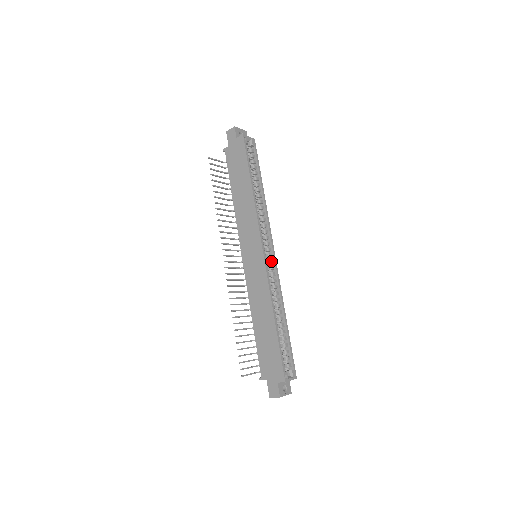
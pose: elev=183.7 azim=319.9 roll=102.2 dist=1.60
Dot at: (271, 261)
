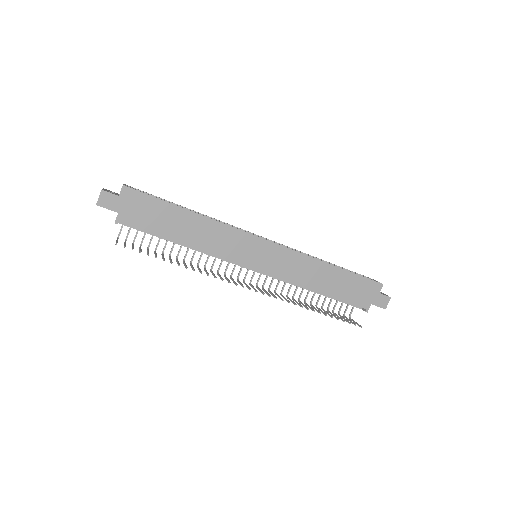
Dot at: occluded
